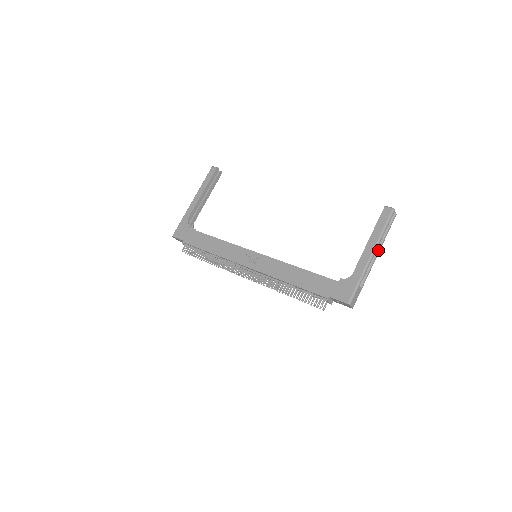
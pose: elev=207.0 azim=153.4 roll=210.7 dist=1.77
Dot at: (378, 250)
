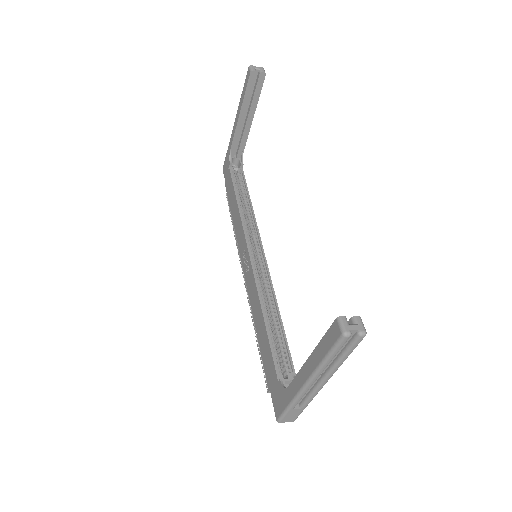
Dot at: (325, 376)
